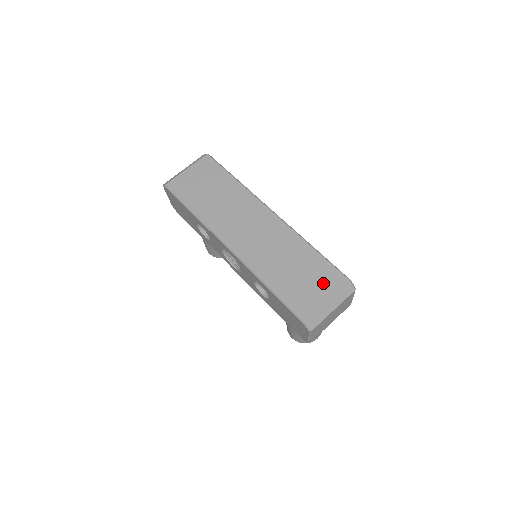
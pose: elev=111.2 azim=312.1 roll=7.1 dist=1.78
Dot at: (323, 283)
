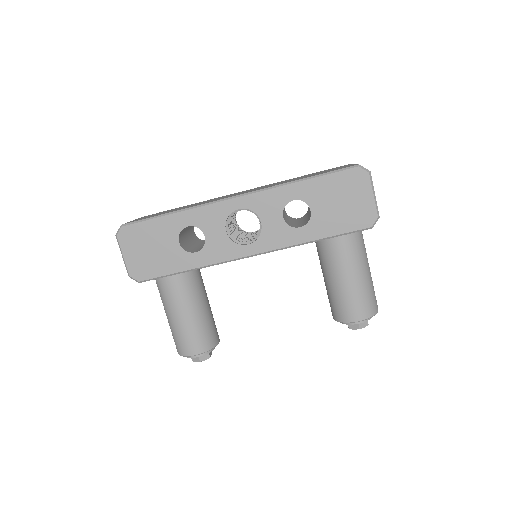
Dot at: occluded
